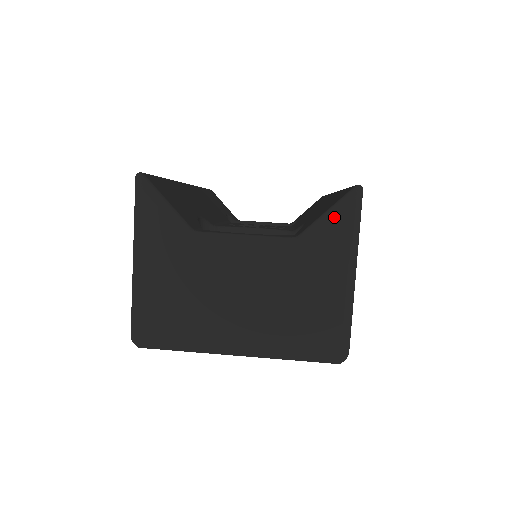
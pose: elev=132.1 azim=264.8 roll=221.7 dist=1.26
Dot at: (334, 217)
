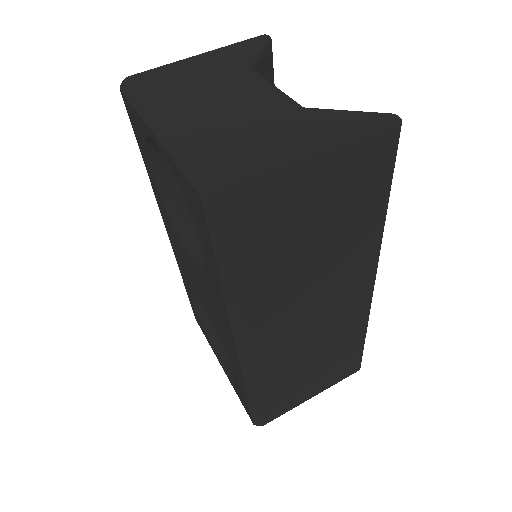
Dot at: (353, 112)
